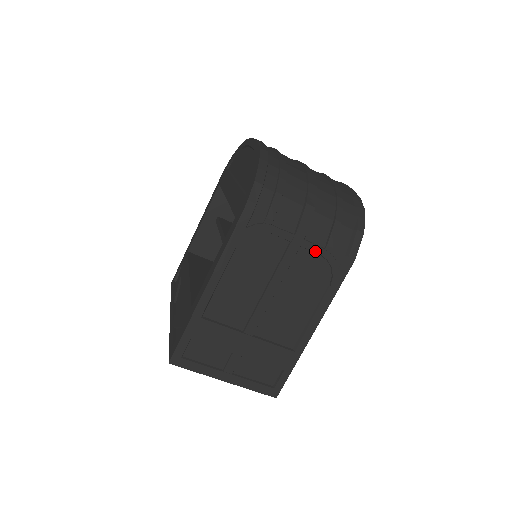
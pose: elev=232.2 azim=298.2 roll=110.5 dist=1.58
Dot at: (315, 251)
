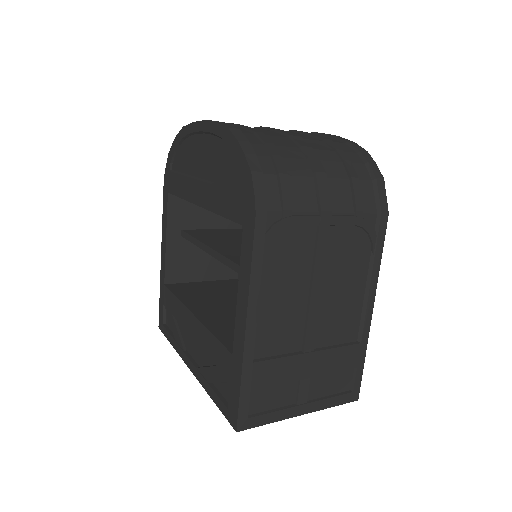
Dot at: (347, 223)
